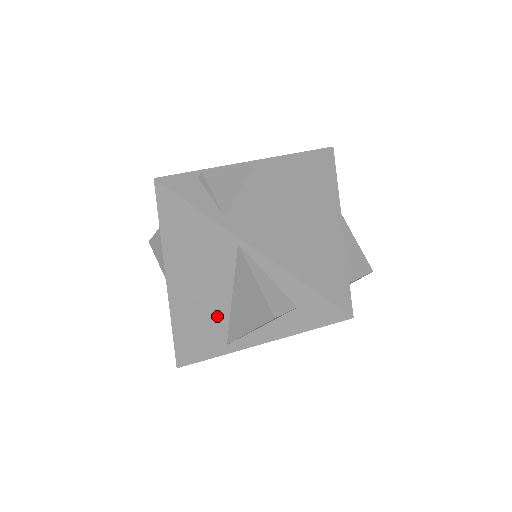
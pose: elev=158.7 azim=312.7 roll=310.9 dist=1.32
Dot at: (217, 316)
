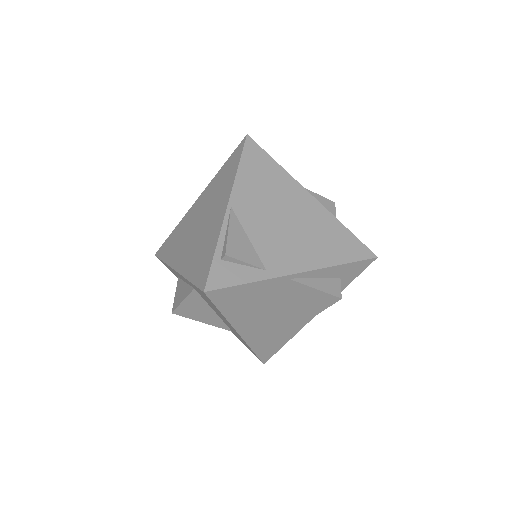
Dot at: (285, 321)
